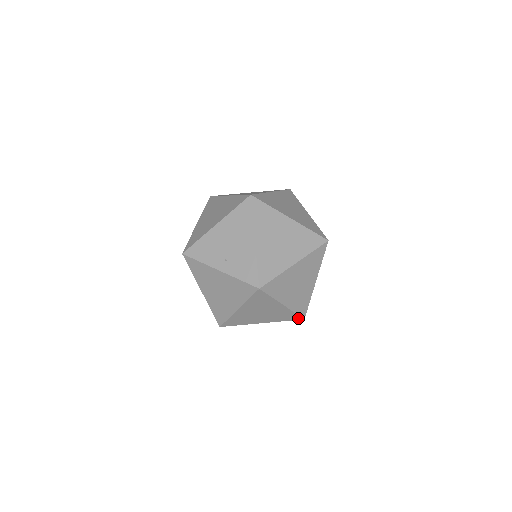
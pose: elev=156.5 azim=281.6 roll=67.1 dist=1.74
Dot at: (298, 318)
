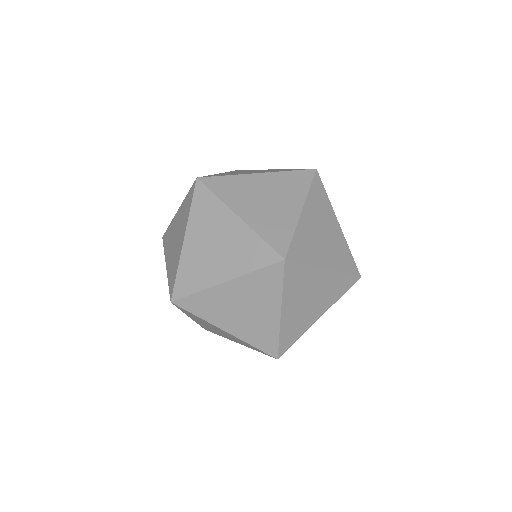
Dot at: (274, 257)
